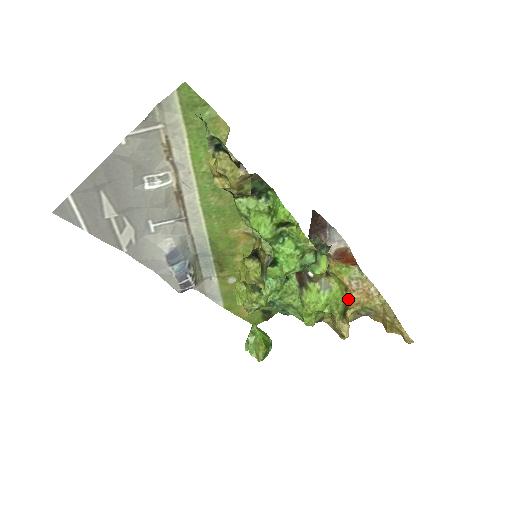
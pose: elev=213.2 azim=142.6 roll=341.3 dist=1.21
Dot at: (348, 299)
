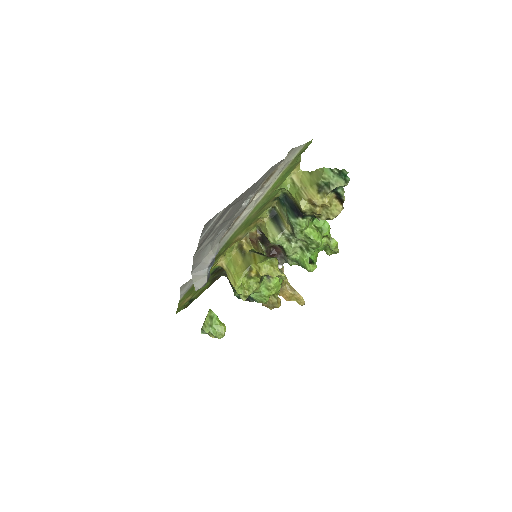
Dot at: occluded
